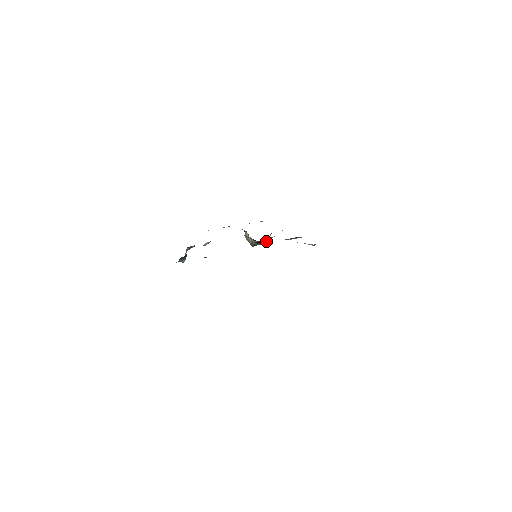
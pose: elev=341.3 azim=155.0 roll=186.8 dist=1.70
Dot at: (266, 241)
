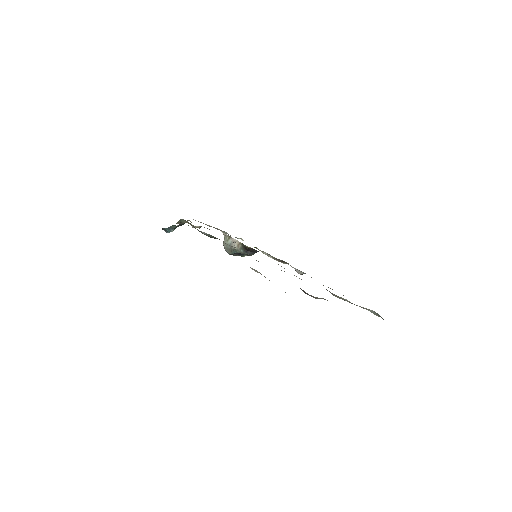
Dot at: (252, 253)
